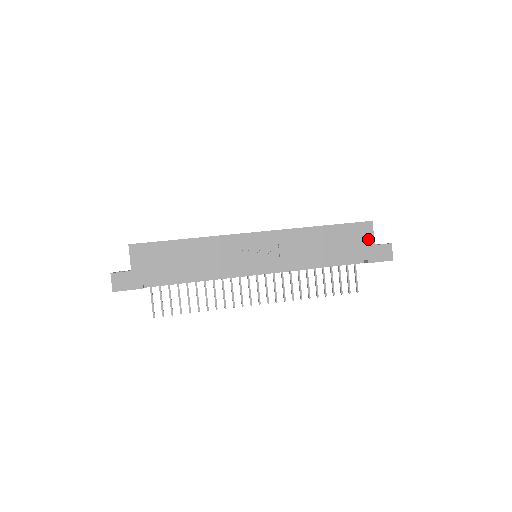
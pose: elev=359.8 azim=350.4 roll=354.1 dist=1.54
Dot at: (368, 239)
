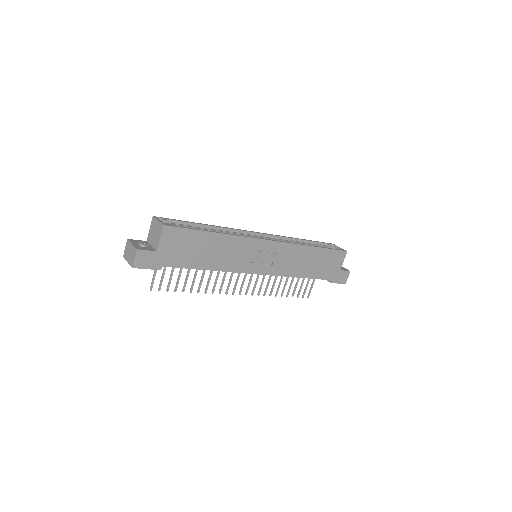
Dot at: (339, 265)
